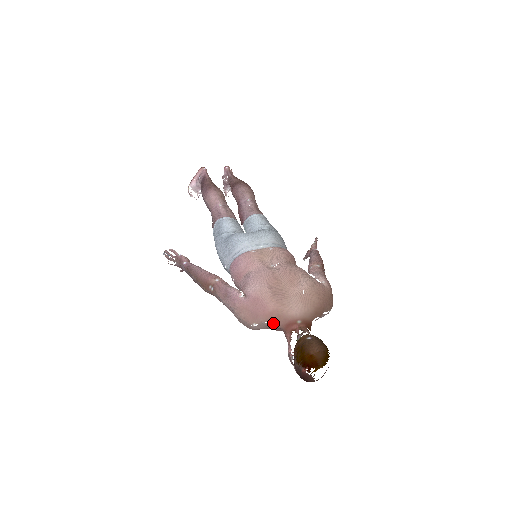
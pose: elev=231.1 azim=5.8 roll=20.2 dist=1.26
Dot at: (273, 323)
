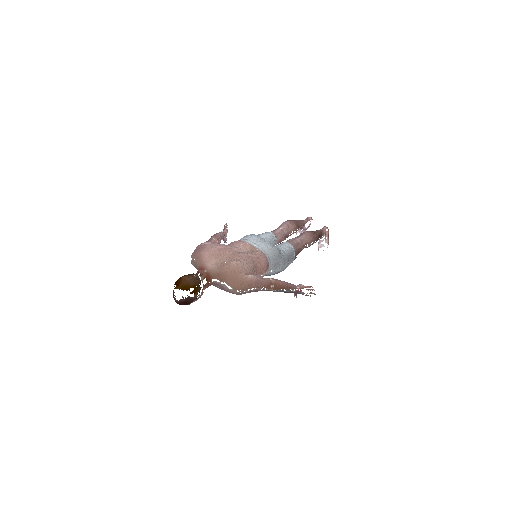
Dot at: (197, 262)
